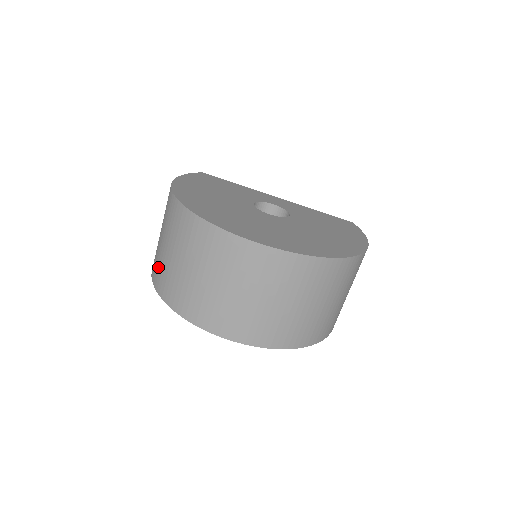
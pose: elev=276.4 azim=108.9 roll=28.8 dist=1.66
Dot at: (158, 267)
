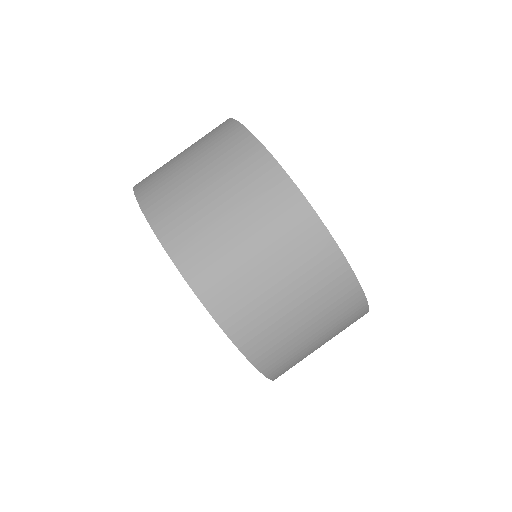
Dot at: (178, 210)
